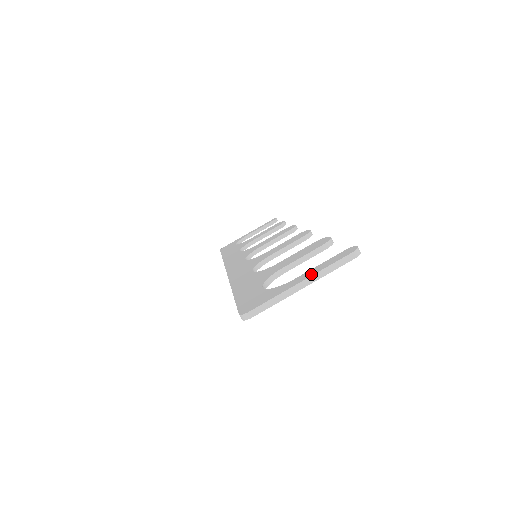
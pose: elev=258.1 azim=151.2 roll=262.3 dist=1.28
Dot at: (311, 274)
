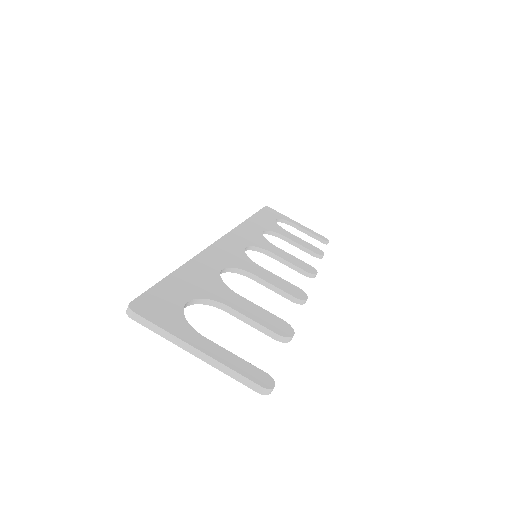
Dot at: (214, 354)
